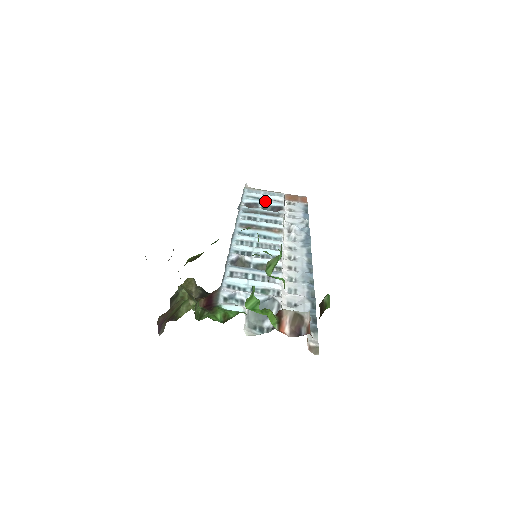
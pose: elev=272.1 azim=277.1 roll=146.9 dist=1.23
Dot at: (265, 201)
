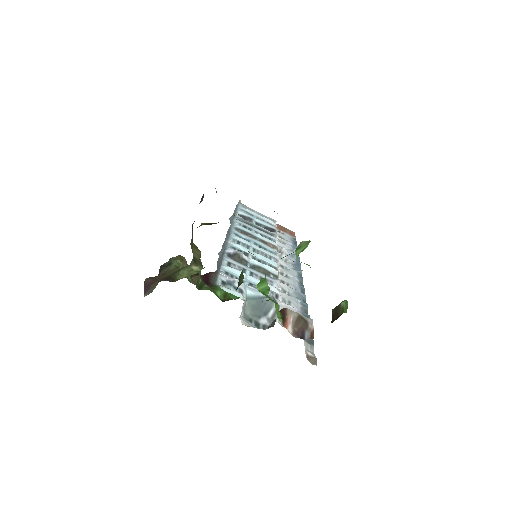
Dot at: (259, 219)
